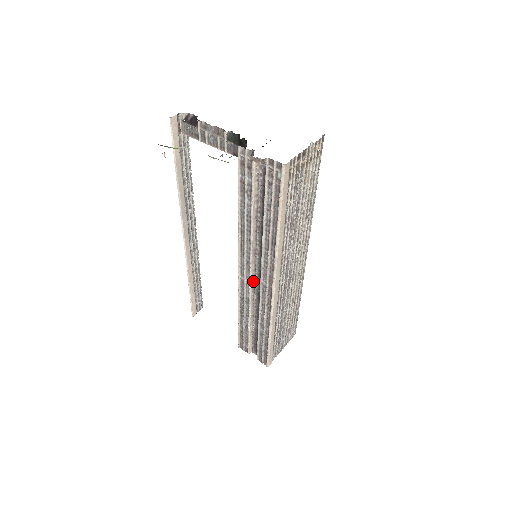
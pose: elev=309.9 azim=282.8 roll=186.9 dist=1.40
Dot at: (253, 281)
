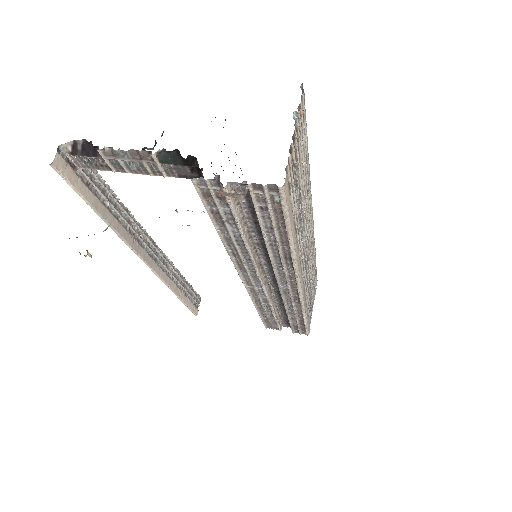
Dot at: (266, 285)
